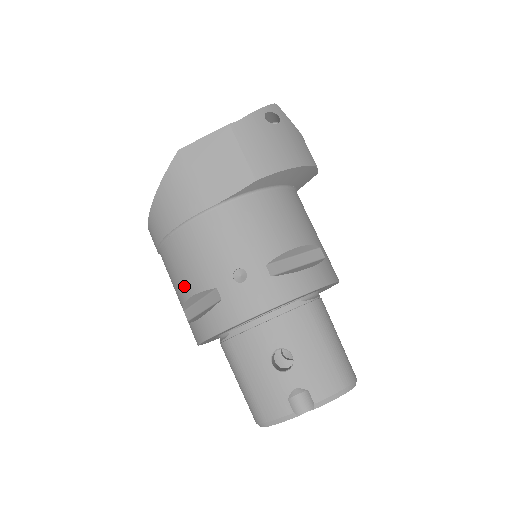
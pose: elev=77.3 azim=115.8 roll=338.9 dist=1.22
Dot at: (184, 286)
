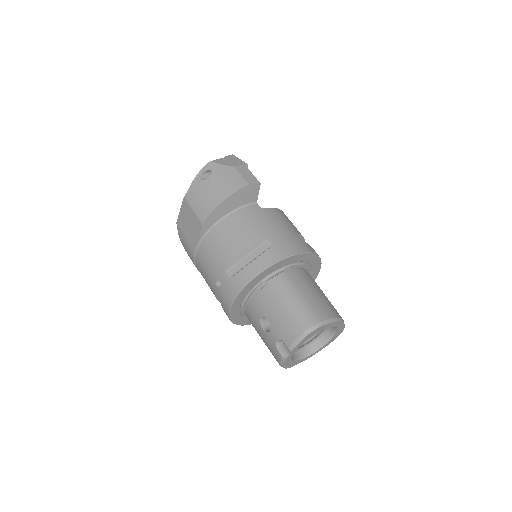
Dot at: occluded
